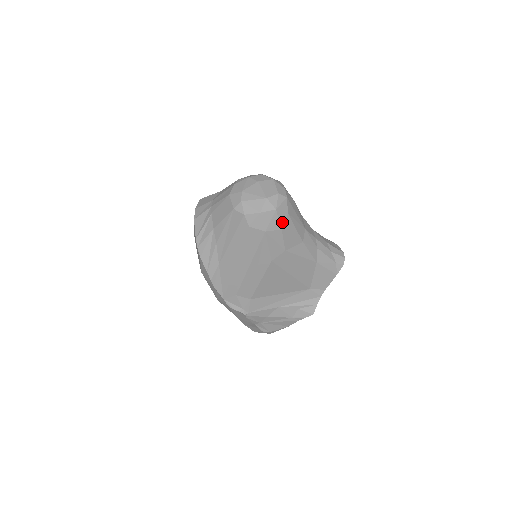
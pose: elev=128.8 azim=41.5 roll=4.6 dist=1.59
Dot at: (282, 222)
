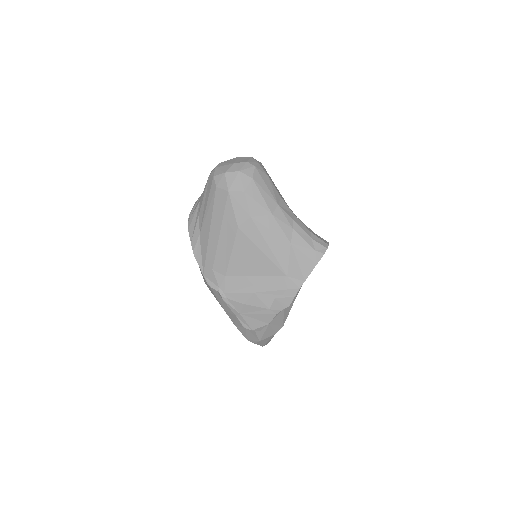
Dot at: (245, 185)
